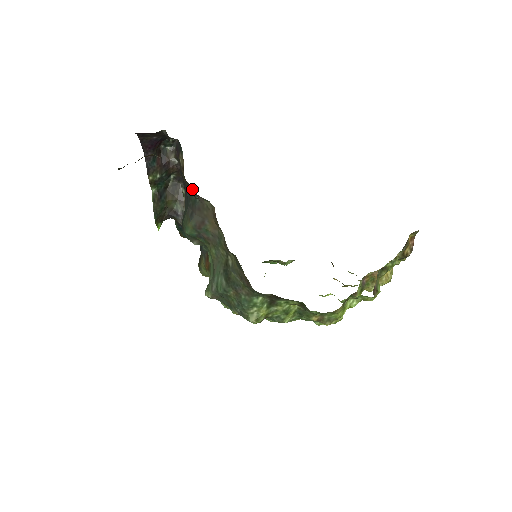
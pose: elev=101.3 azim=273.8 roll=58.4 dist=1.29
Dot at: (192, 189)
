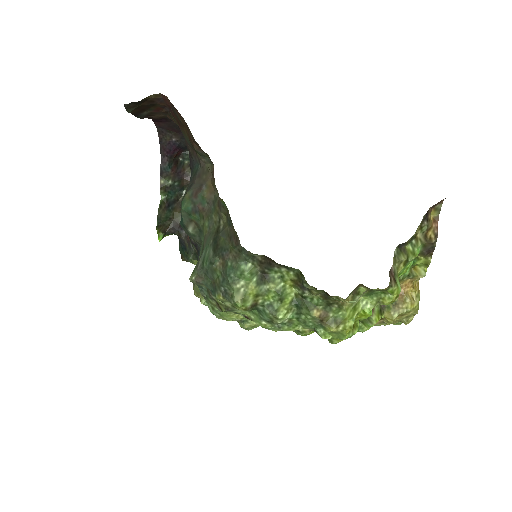
Dot at: (196, 157)
